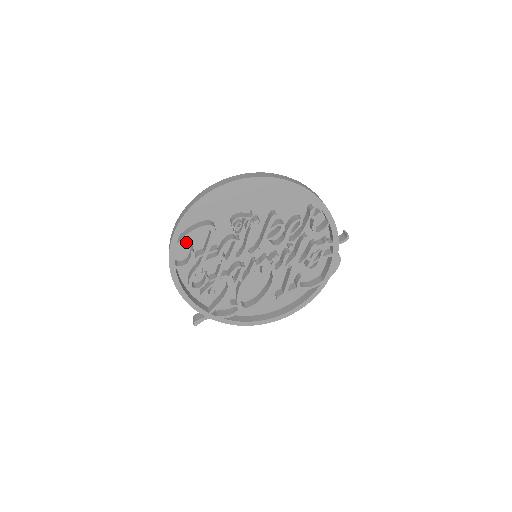
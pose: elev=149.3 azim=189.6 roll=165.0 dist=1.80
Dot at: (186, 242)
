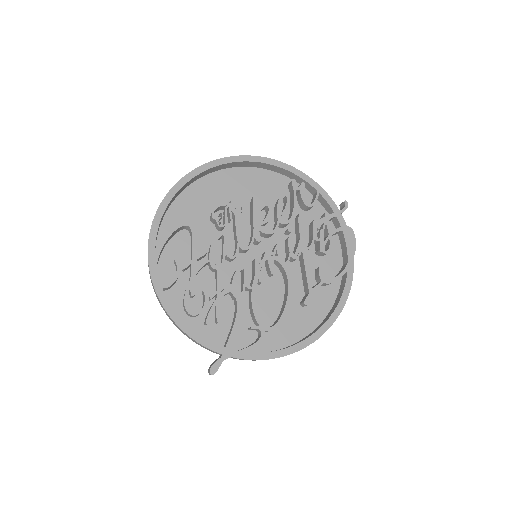
Dot at: (168, 259)
